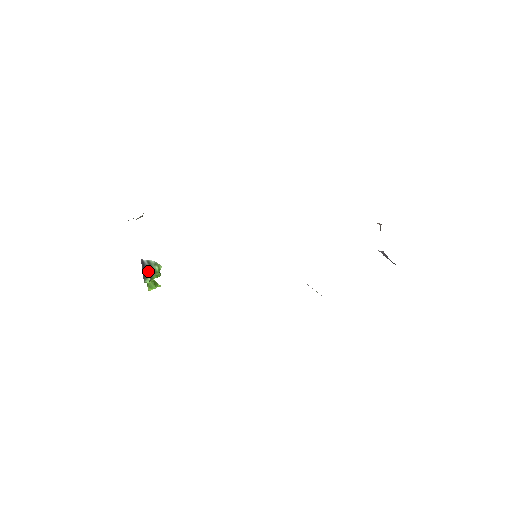
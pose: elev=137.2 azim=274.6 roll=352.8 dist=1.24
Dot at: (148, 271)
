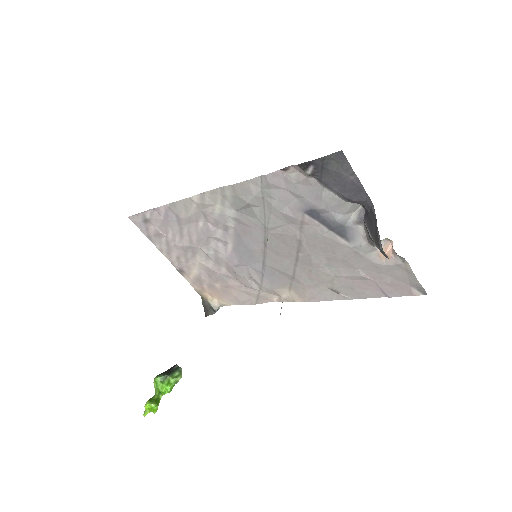
Dot at: (169, 372)
